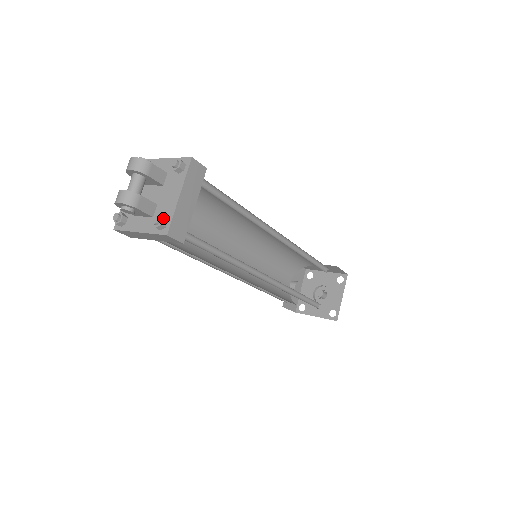
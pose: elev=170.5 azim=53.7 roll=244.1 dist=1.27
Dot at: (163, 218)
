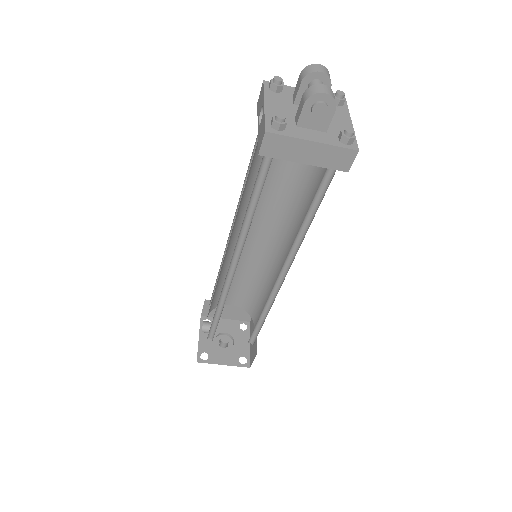
Dot at: (354, 133)
